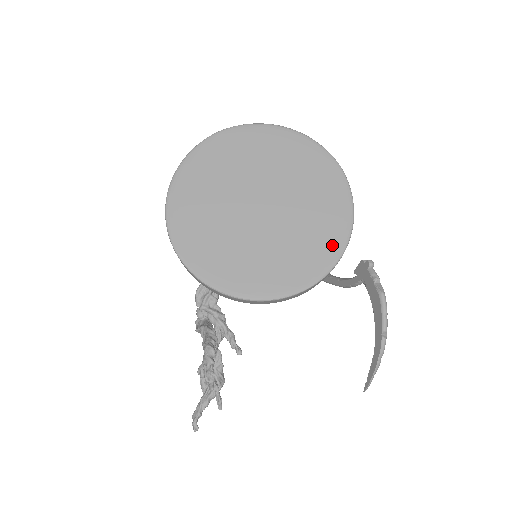
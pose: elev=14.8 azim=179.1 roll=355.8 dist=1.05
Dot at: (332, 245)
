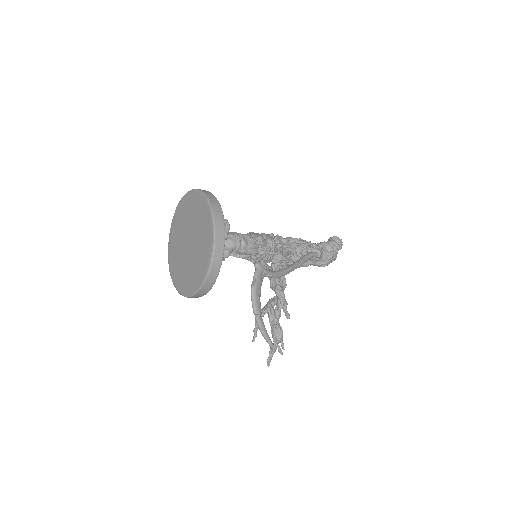
Dot at: (206, 263)
